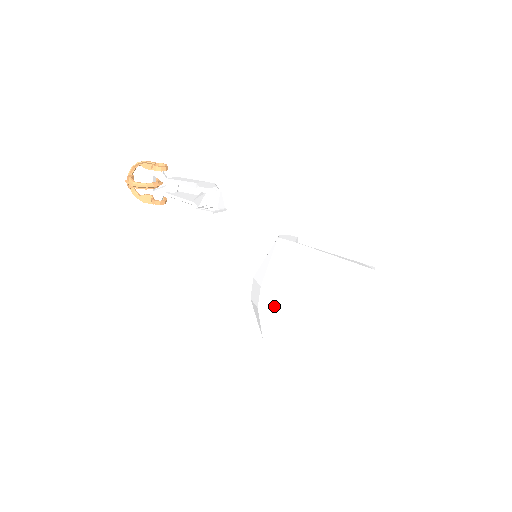
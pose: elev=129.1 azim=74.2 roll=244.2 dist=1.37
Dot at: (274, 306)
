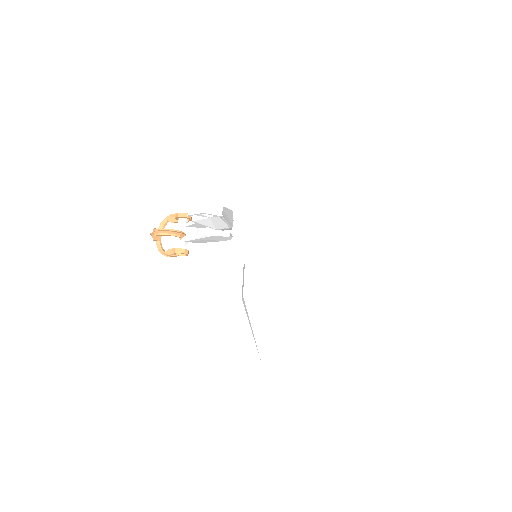
Dot at: (261, 287)
